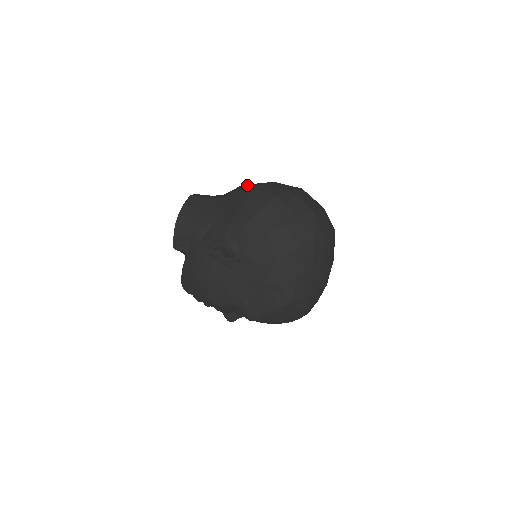
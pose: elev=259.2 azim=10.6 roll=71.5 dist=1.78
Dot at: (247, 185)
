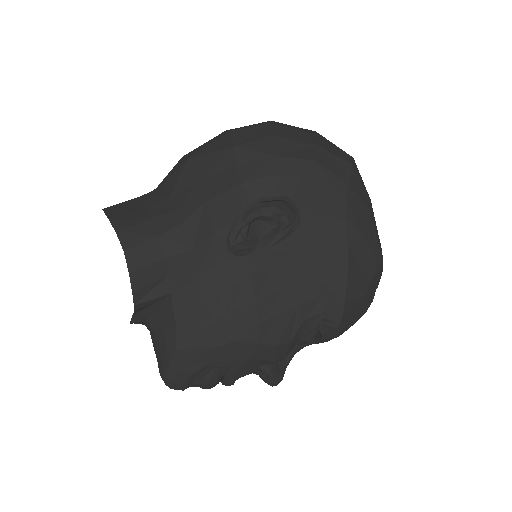
Dot at: (196, 148)
